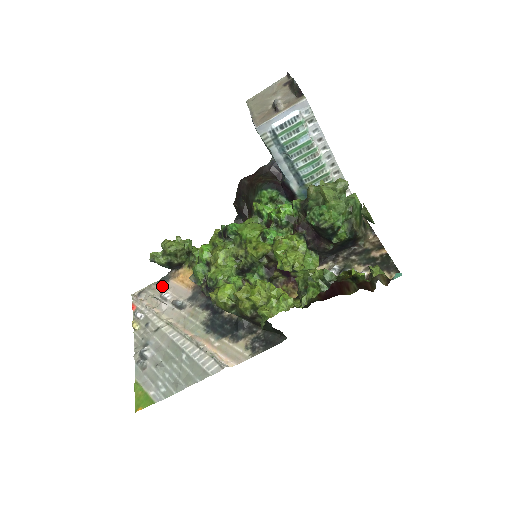
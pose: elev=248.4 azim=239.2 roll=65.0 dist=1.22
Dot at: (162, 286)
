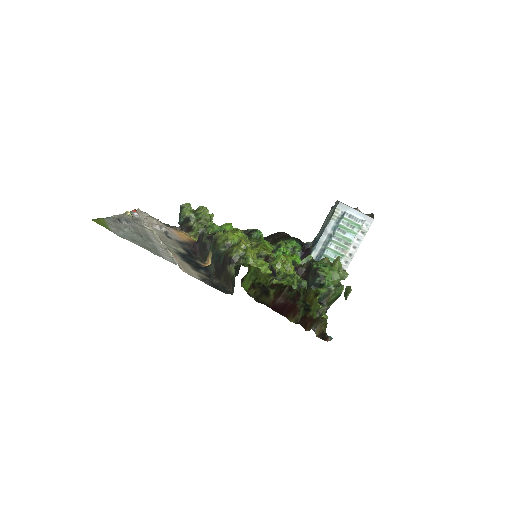
Dot at: (164, 225)
